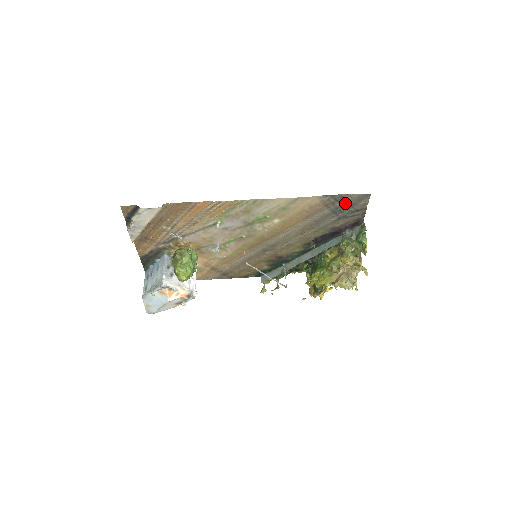
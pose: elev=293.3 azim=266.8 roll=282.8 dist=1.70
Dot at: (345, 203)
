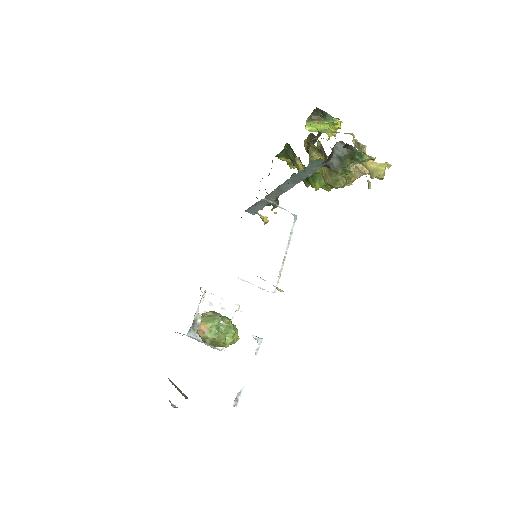
Dot at: occluded
